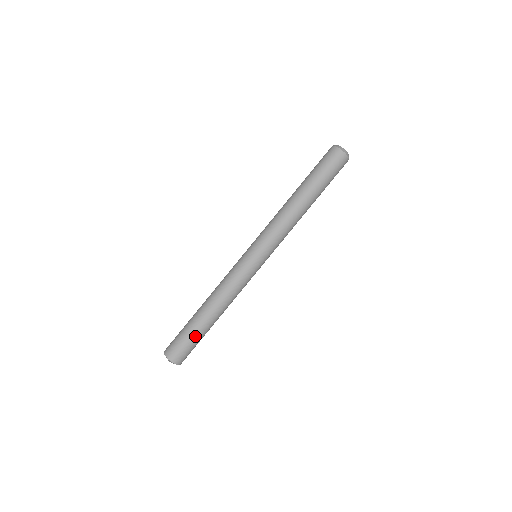
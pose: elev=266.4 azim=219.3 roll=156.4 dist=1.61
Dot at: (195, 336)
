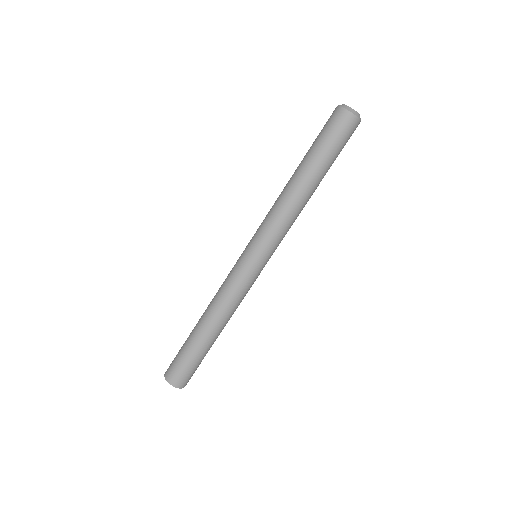
Dot at: (187, 350)
